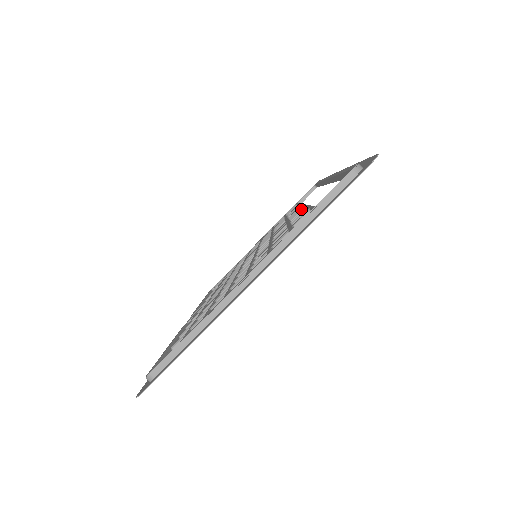
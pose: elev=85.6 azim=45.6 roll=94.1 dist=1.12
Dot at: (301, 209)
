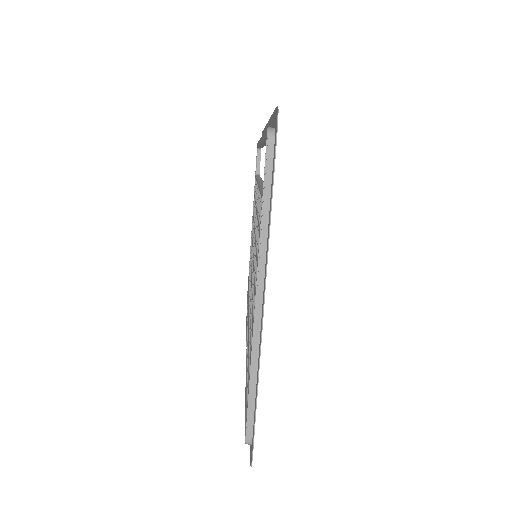
Dot at: (258, 192)
